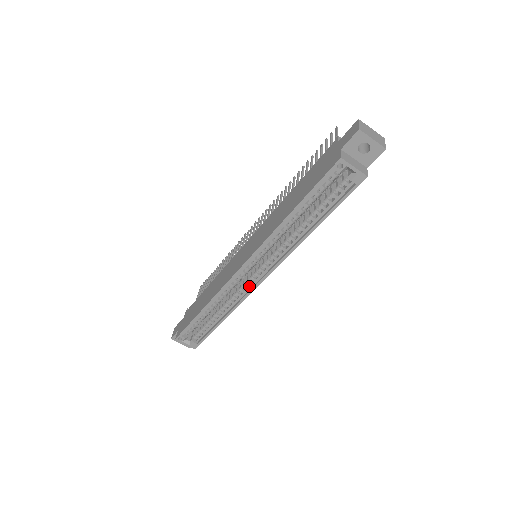
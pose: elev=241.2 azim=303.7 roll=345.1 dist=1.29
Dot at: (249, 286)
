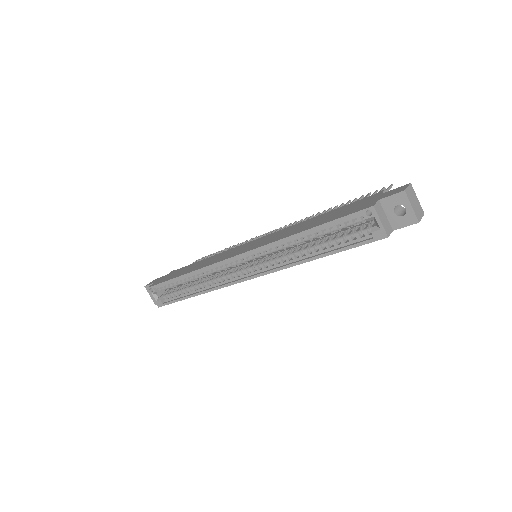
Dot at: (234, 278)
